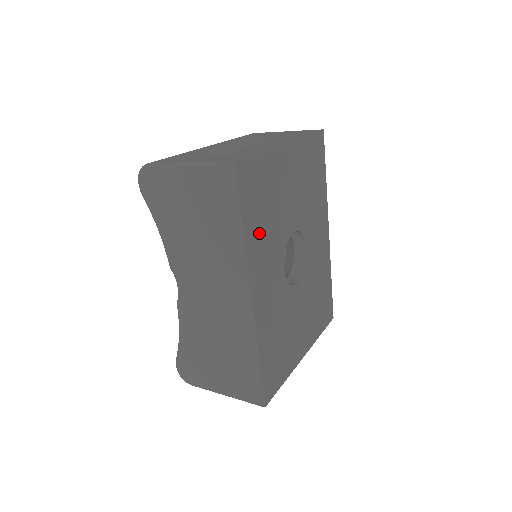
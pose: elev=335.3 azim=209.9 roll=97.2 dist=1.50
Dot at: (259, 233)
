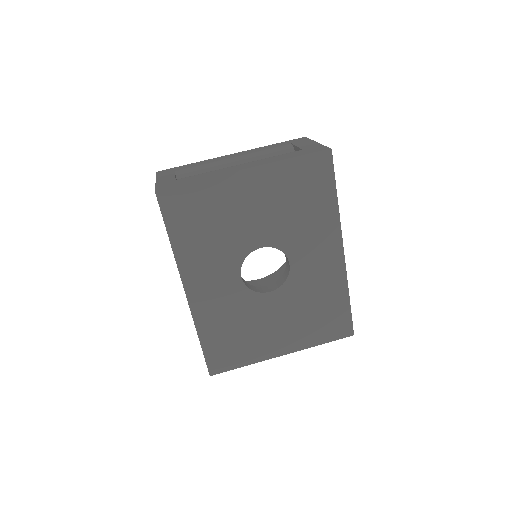
Dot at: (197, 245)
